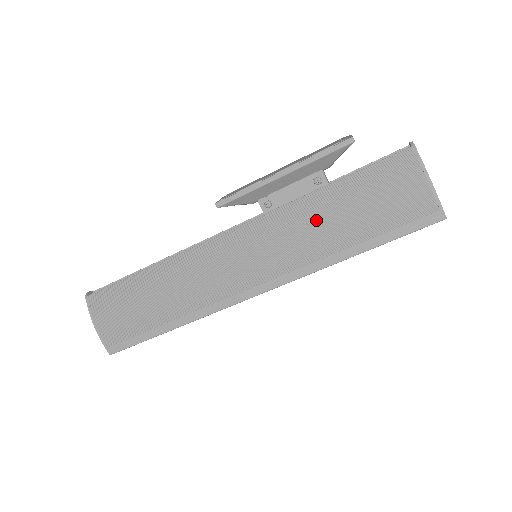
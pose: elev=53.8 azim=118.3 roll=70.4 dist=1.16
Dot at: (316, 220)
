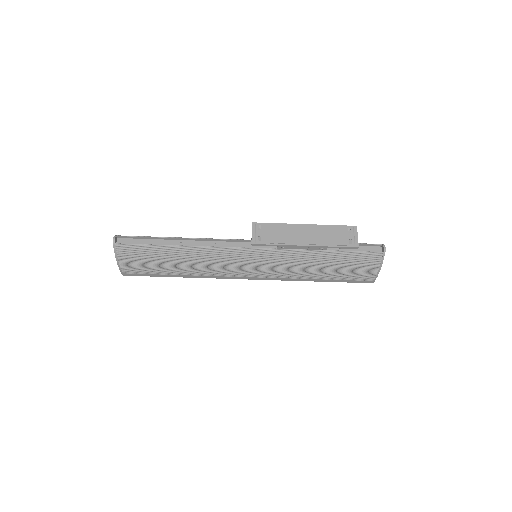
Dot at: (308, 265)
